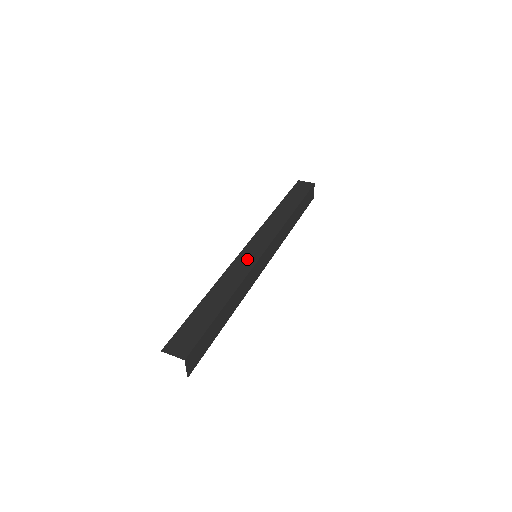
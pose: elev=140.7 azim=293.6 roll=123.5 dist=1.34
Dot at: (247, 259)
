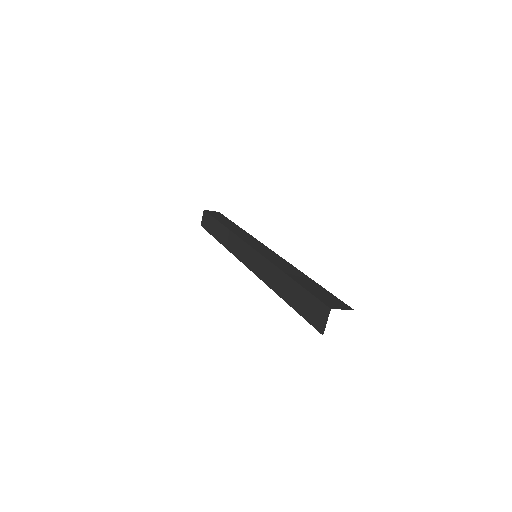
Dot at: (267, 252)
